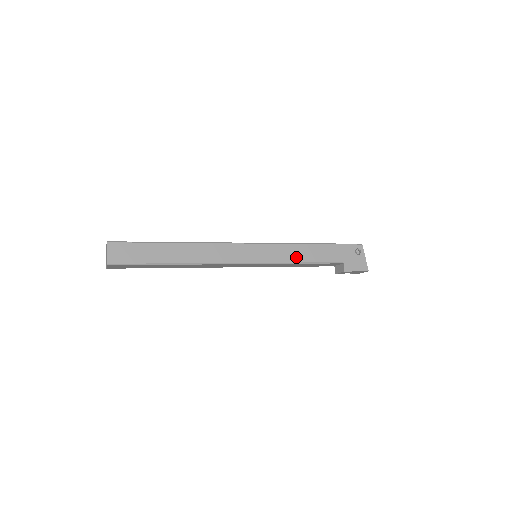
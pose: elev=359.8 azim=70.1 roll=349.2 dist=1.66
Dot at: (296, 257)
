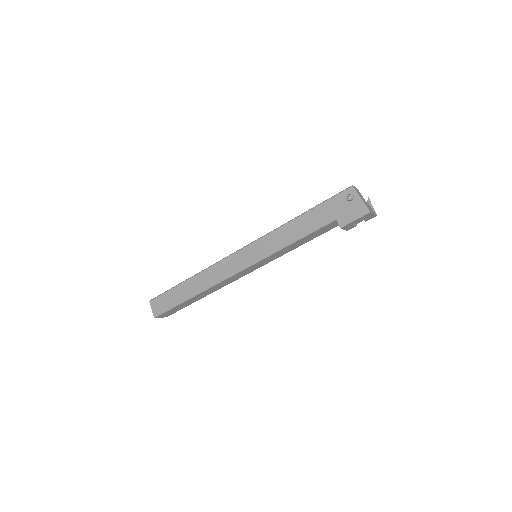
Dot at: (284, 240)
